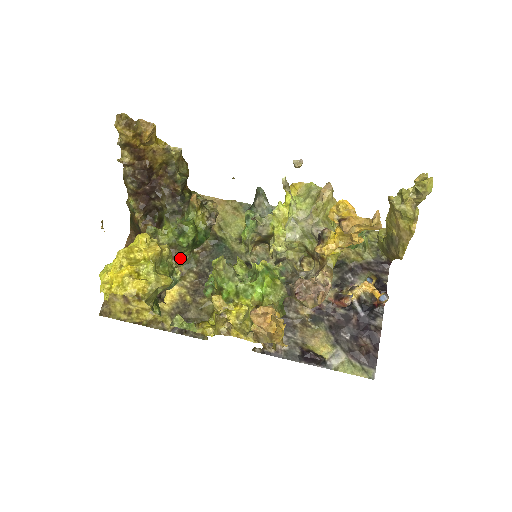
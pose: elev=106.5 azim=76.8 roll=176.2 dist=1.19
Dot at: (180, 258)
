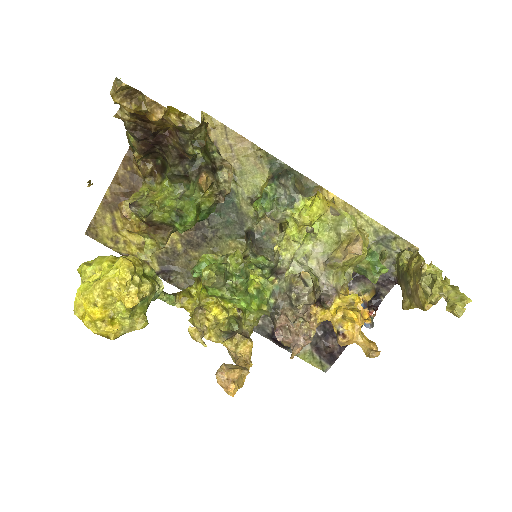
Dot at: (174, 231)
